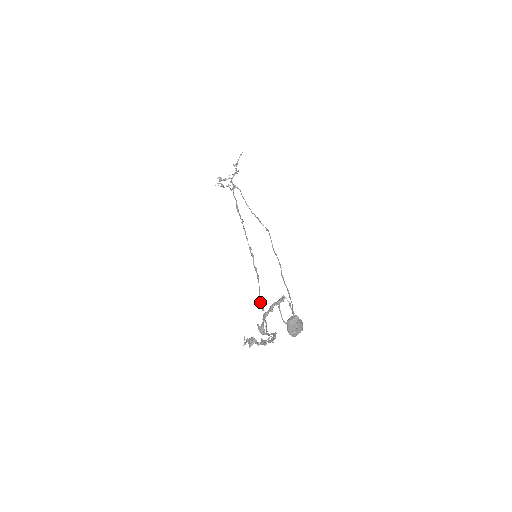
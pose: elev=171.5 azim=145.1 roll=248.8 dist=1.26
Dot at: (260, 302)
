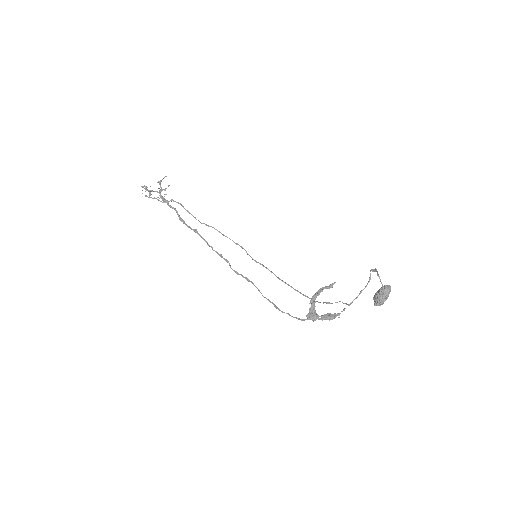
Dot at: (266, 298)
